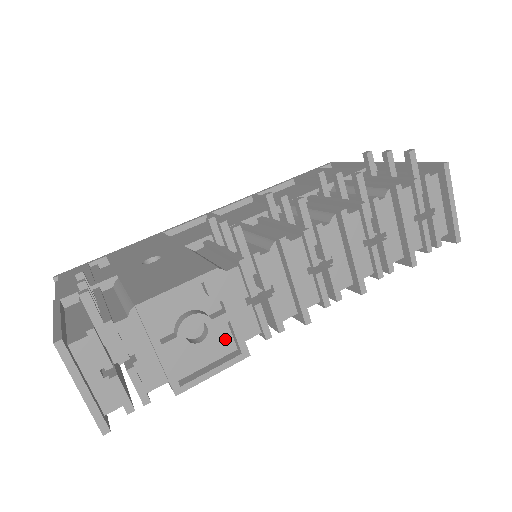
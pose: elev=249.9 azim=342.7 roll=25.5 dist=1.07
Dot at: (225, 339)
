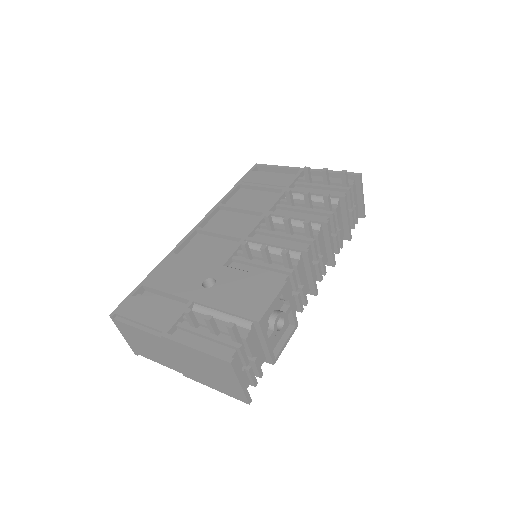
Dot at: occluded
